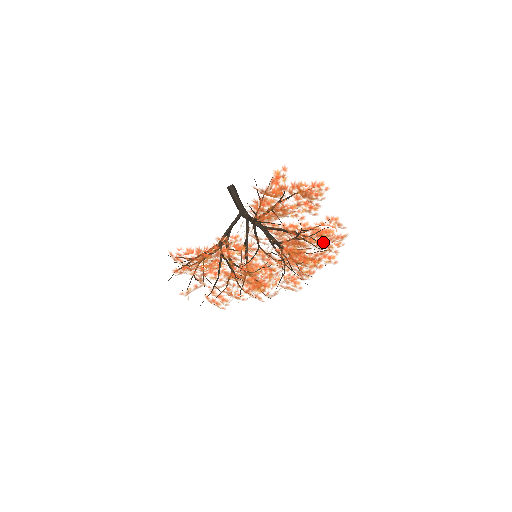
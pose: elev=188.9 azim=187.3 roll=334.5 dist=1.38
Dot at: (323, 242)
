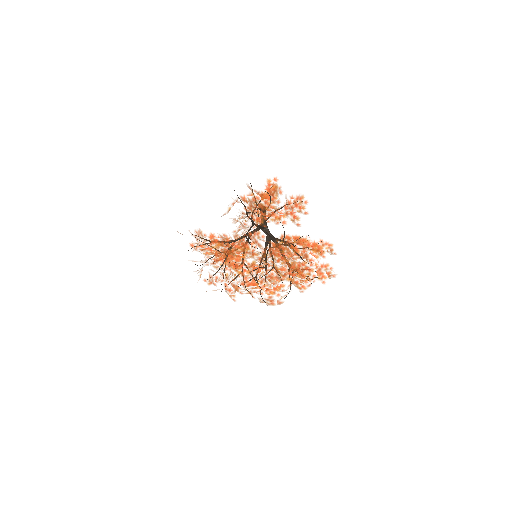
Dot at: (305, 253)
